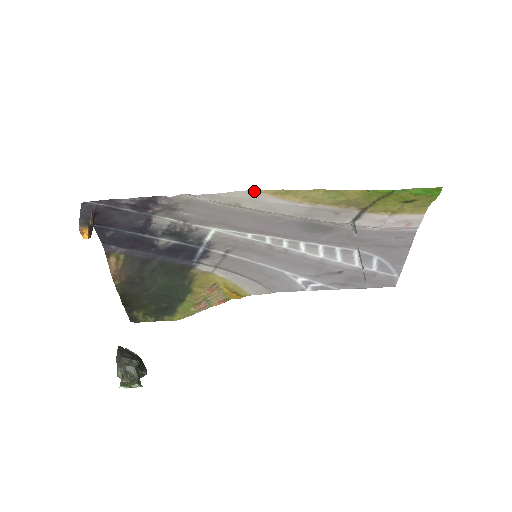
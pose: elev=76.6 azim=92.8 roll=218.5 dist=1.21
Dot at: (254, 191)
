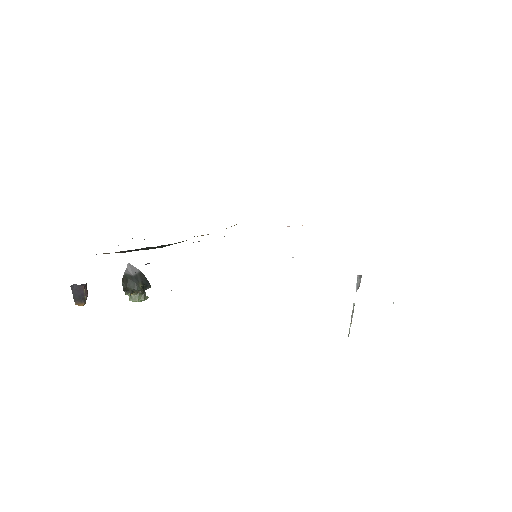
Dot at: occluded
